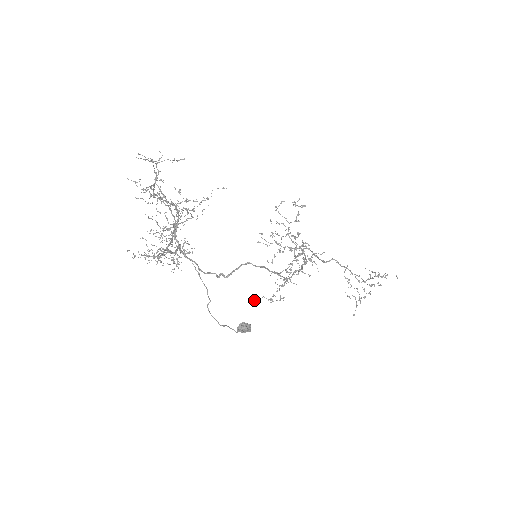
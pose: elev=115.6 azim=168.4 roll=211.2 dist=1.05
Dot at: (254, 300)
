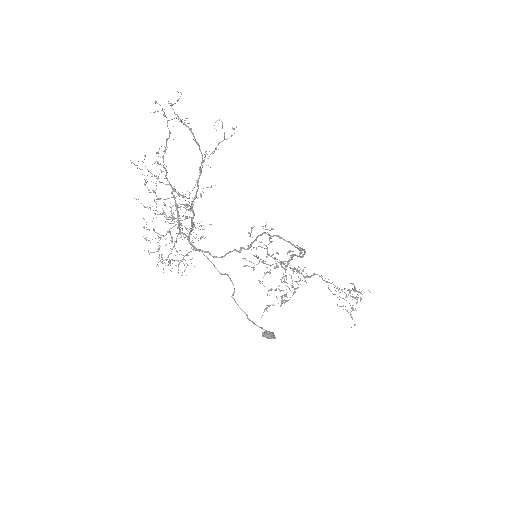
Dot at: (266, 309)
